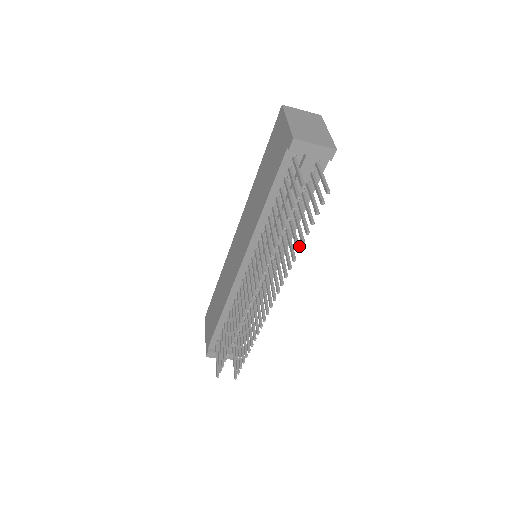
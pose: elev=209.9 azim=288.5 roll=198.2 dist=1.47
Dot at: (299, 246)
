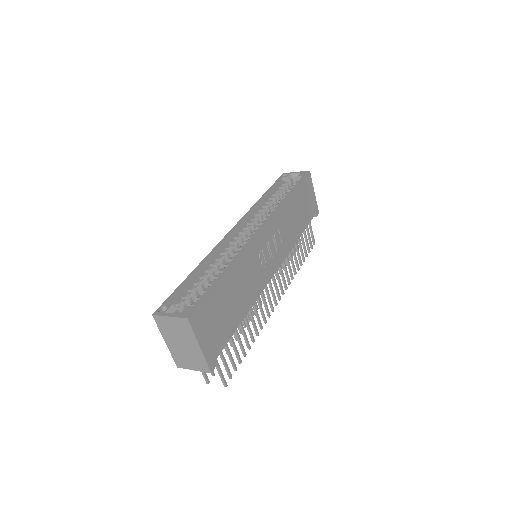
Dot at: (252, 338)
